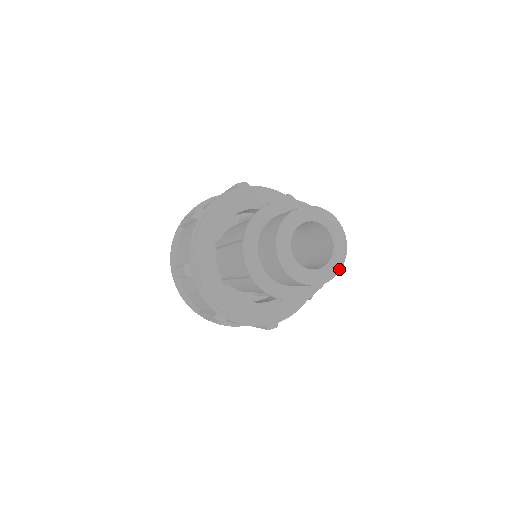
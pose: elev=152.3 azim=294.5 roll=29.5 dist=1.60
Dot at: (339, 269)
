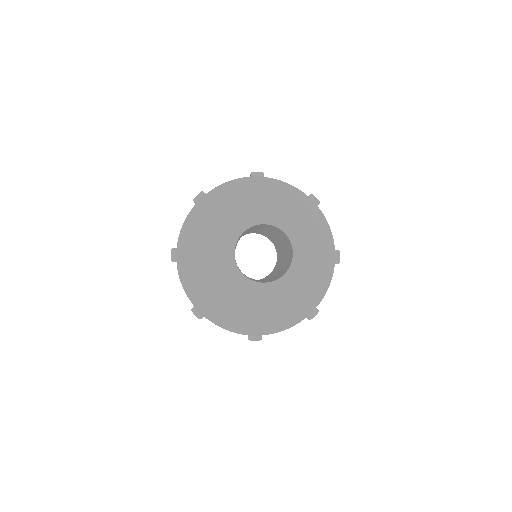
Dot at: (293, 289)
